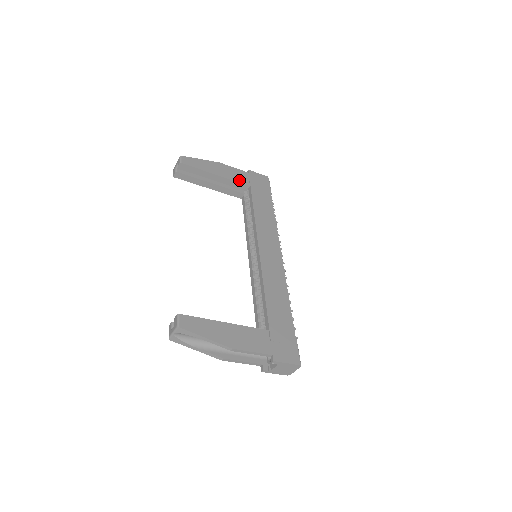
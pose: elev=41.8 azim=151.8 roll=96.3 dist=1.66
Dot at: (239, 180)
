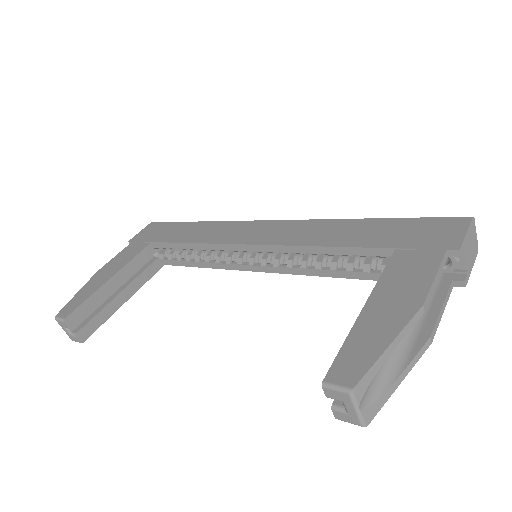
Dot at: (135, 253)
